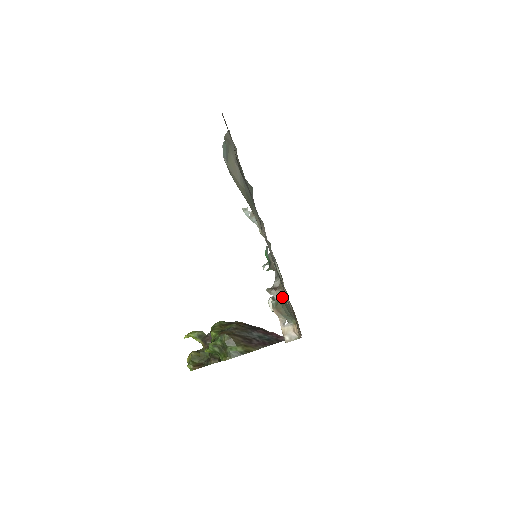
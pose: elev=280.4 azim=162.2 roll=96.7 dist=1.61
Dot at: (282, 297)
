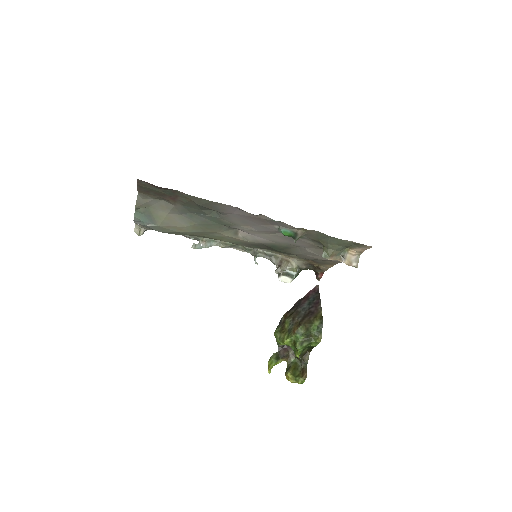
Dot at: (328, 243)
